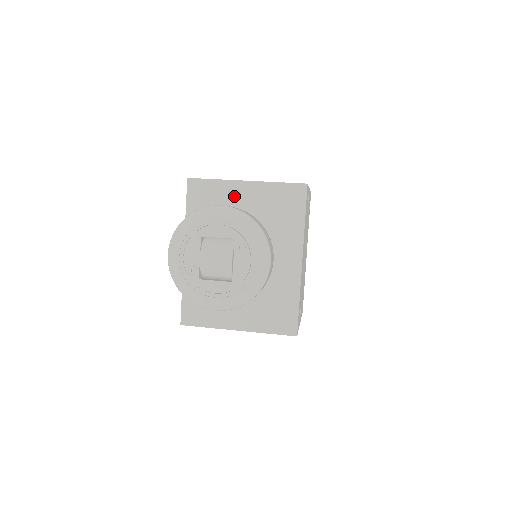
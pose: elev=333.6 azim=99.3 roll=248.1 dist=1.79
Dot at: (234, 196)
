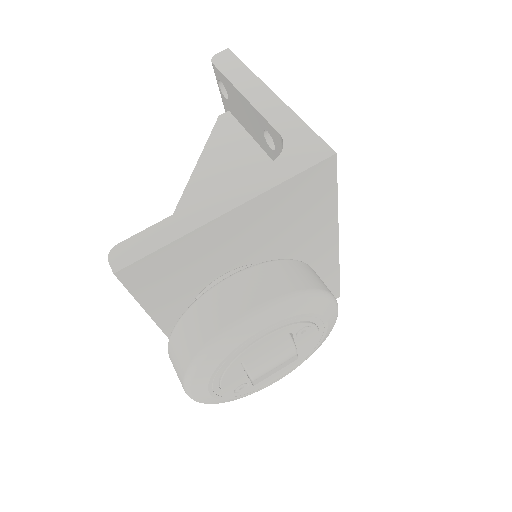
Dot at: (217, 242)
